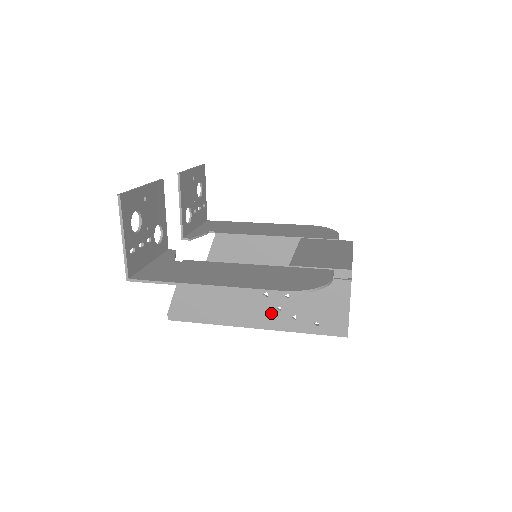
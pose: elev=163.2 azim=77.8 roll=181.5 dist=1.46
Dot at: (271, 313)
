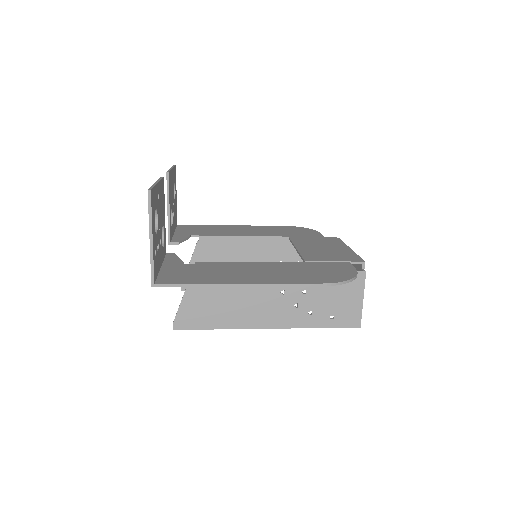
Dot at: (287, 311)
